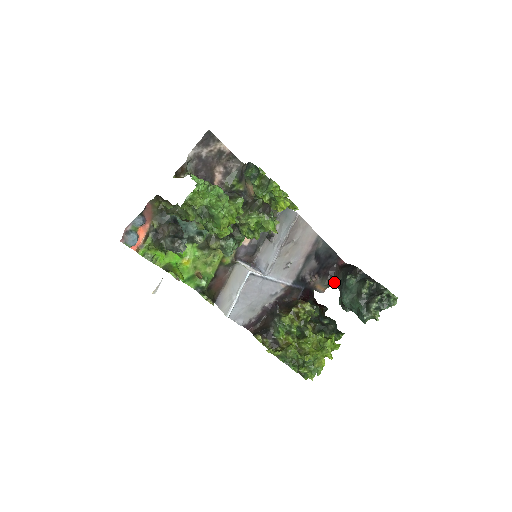
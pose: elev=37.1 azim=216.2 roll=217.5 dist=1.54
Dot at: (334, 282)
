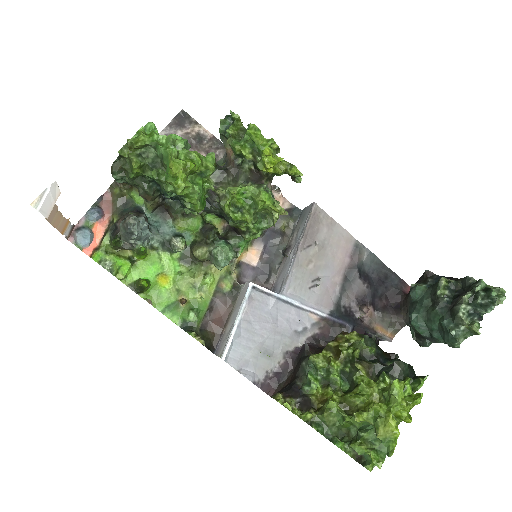
Dot at: (403, 319)
